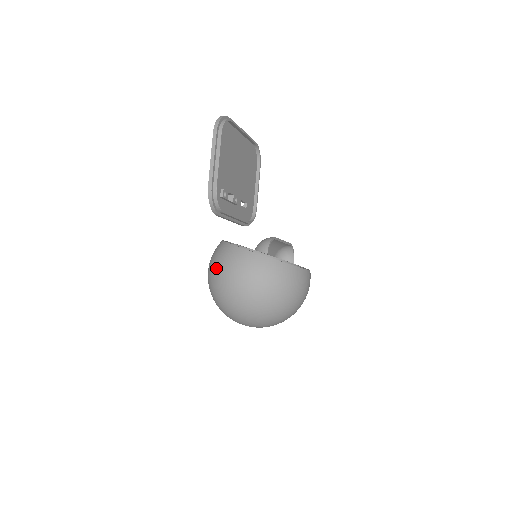
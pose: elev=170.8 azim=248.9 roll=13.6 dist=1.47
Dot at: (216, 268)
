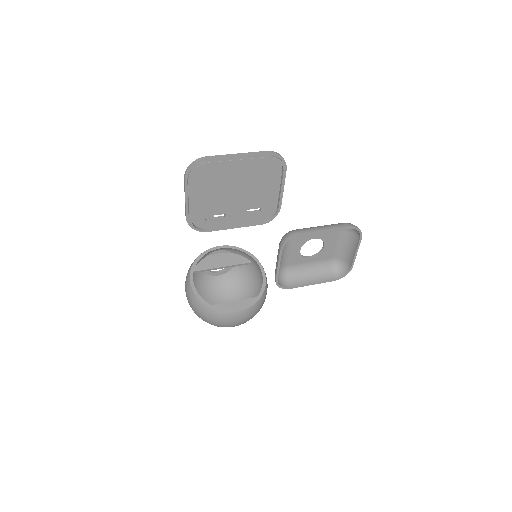
Dot at: occluded
